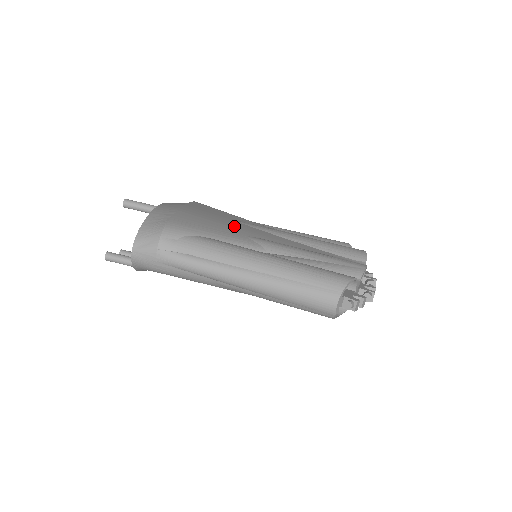
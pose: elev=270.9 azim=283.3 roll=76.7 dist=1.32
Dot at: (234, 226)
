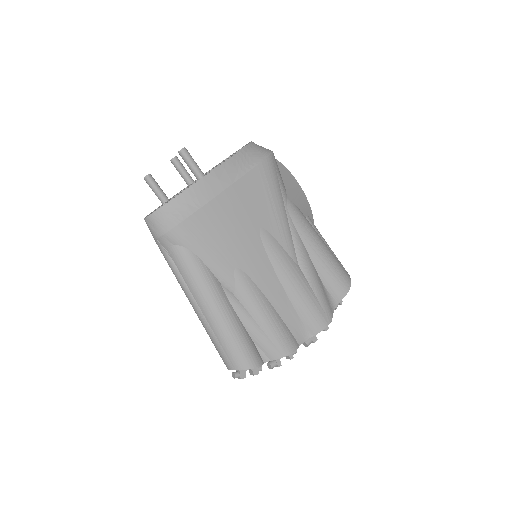
Dot at: (241, 245)
